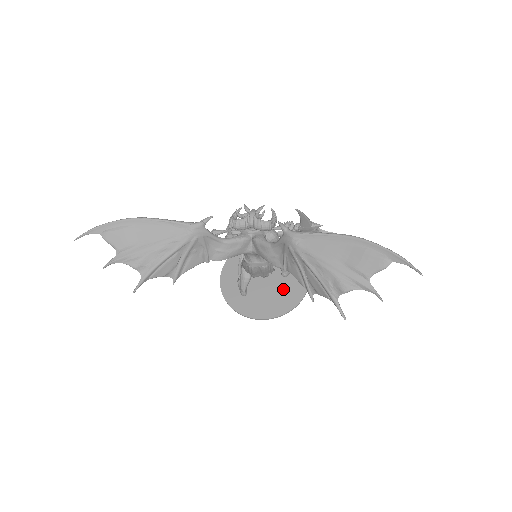
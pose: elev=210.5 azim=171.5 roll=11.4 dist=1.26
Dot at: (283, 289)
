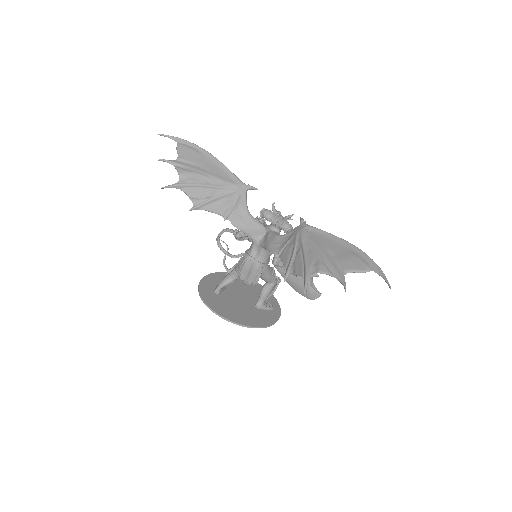
Dot at: (249, 312)
